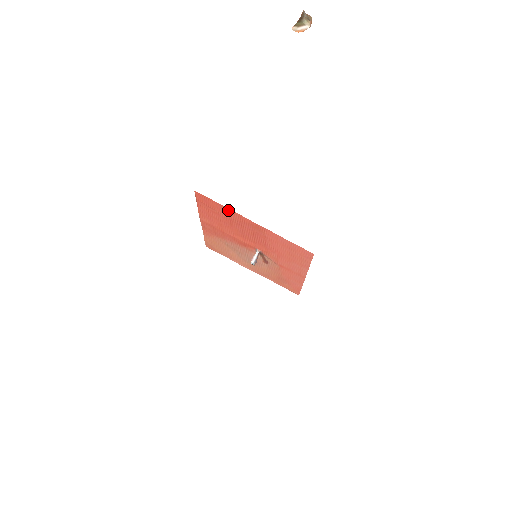
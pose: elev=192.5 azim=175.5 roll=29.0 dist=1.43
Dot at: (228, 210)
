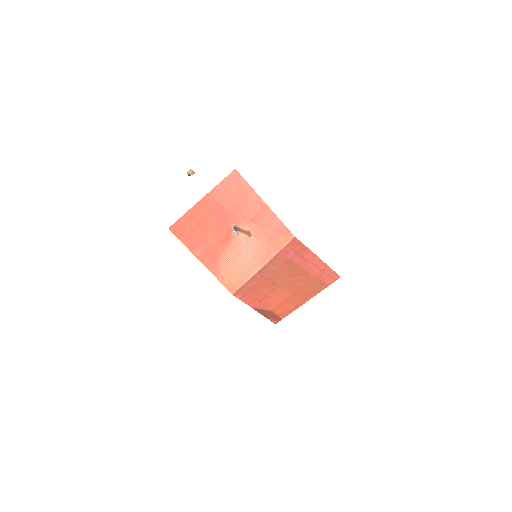
Dot at: (189, 214)
